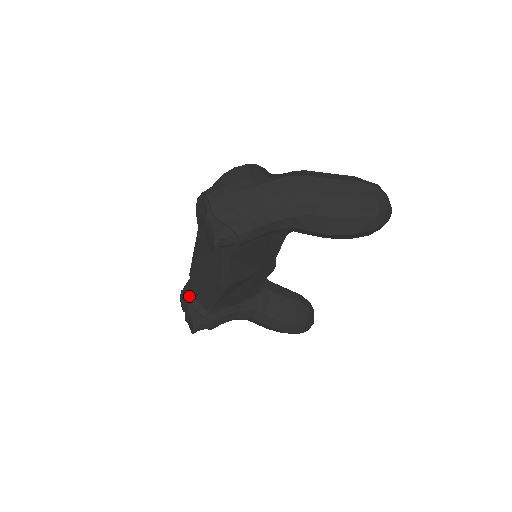
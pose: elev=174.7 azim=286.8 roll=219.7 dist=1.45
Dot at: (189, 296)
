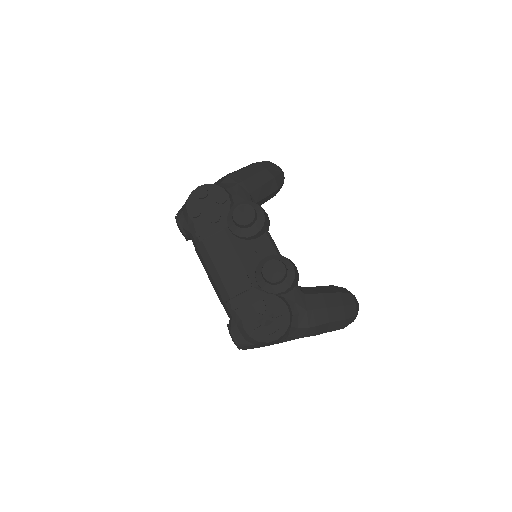
Dot at: (190, 239)
